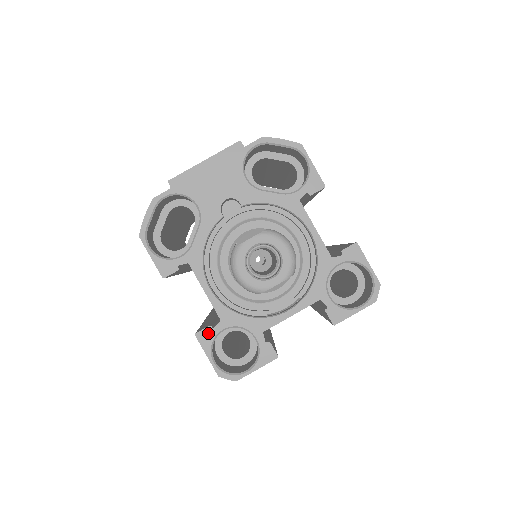
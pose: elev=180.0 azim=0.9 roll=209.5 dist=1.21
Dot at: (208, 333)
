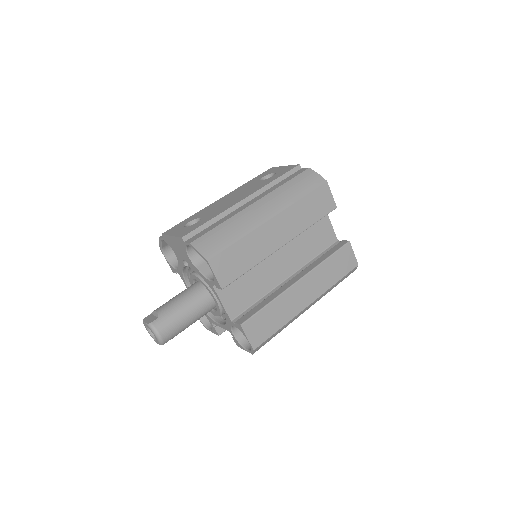
Dot at: occluded
